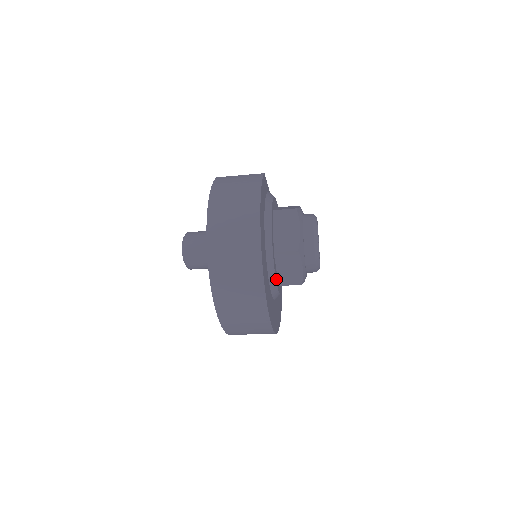
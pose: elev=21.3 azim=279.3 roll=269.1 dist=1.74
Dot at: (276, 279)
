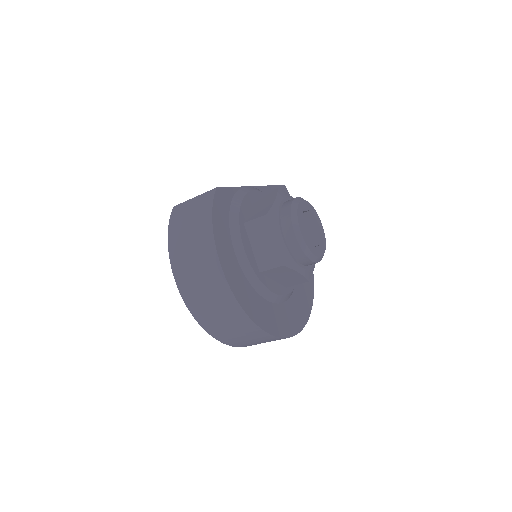
Dot at: (277, 291)
